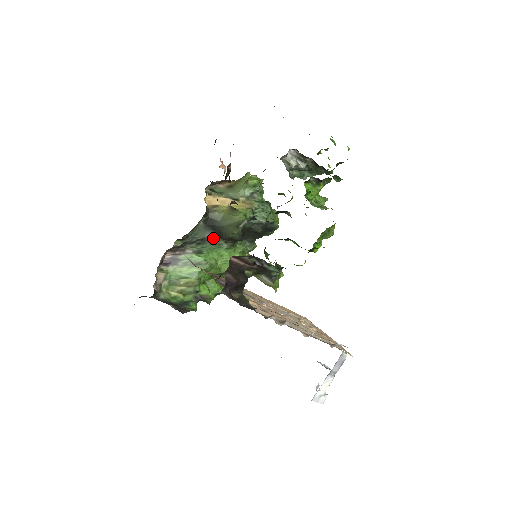
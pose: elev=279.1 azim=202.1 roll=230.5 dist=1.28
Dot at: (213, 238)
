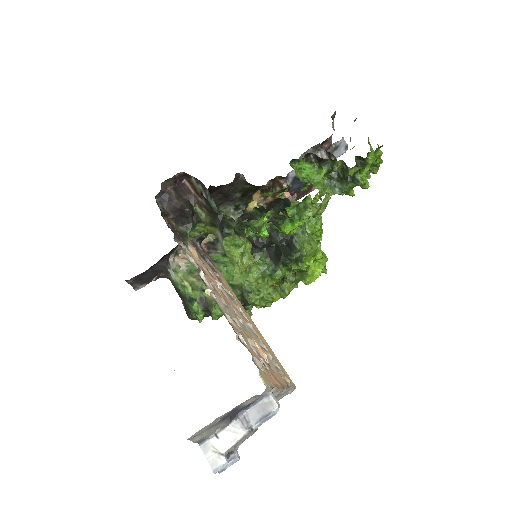
Dot at: occluded
